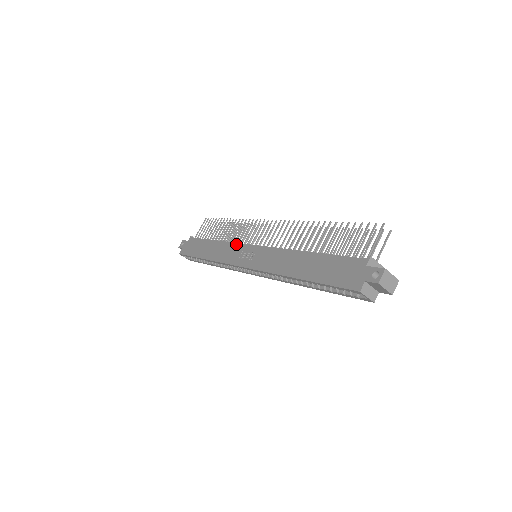
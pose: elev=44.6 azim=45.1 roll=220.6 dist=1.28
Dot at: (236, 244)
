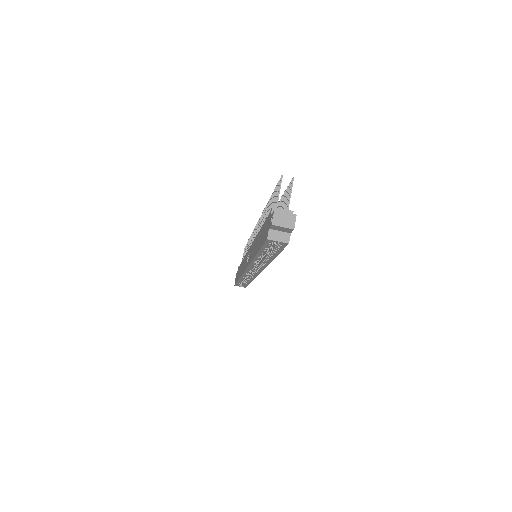
Dot at: (246, 254)
